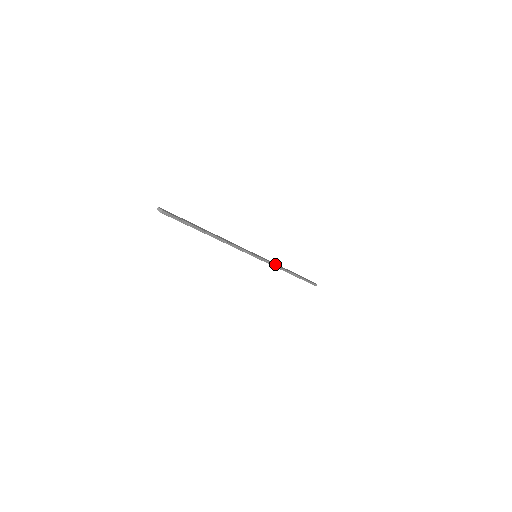
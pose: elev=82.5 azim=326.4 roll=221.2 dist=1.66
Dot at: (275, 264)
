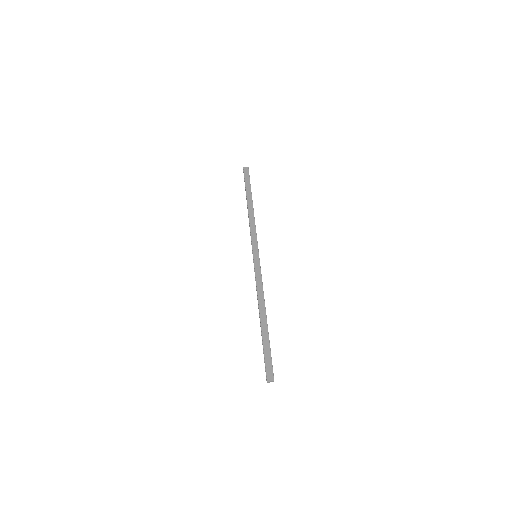
Dot at: (254, 230)
